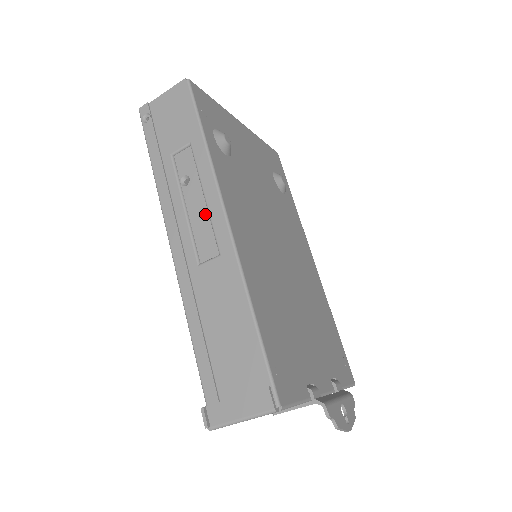
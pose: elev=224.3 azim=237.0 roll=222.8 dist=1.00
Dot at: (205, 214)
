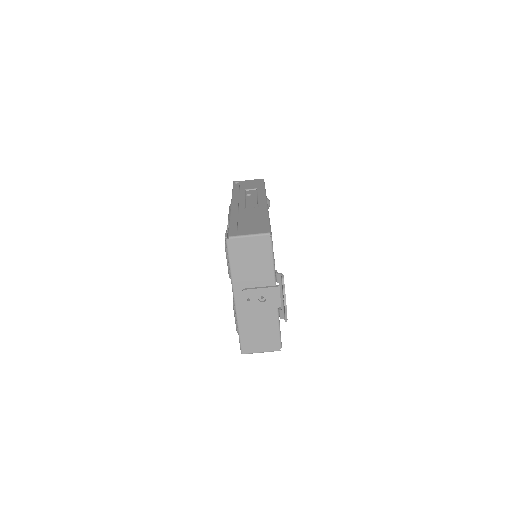
Dot at: (255, 201)
